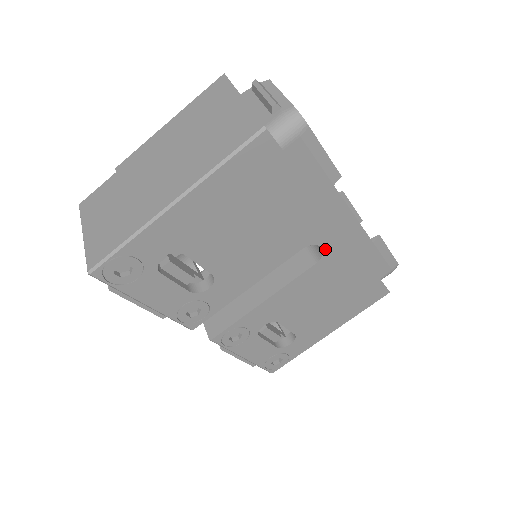
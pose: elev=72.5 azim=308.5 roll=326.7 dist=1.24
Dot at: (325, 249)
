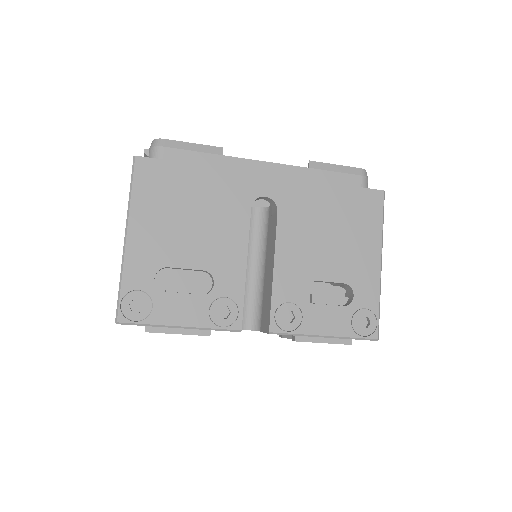
Dot at: (270, 196)
